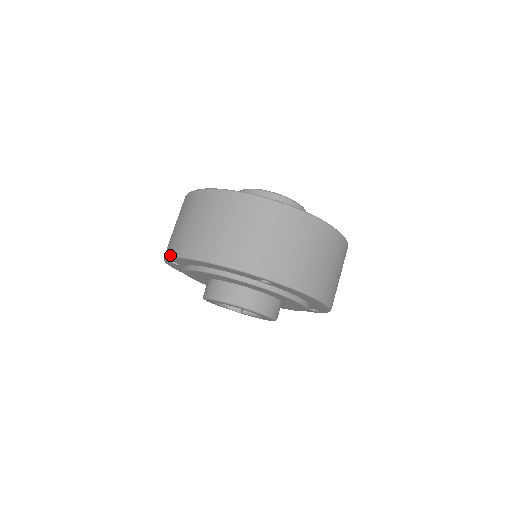
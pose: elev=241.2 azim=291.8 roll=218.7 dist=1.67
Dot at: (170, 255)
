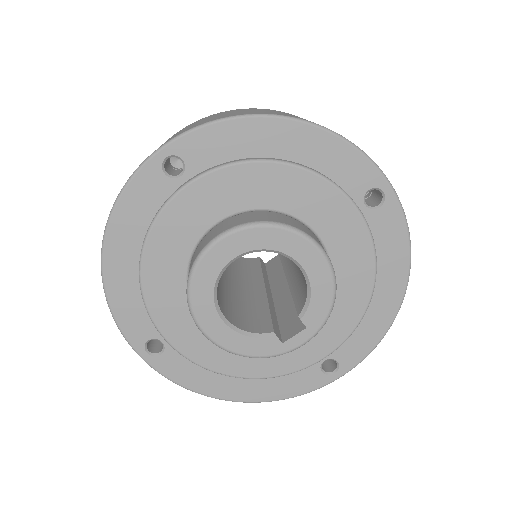
Dot at: occluded
